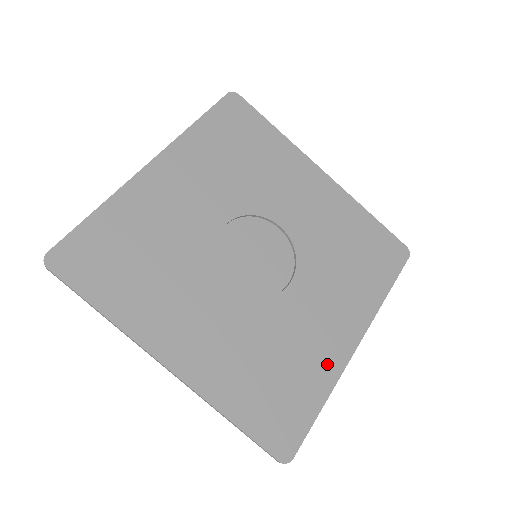
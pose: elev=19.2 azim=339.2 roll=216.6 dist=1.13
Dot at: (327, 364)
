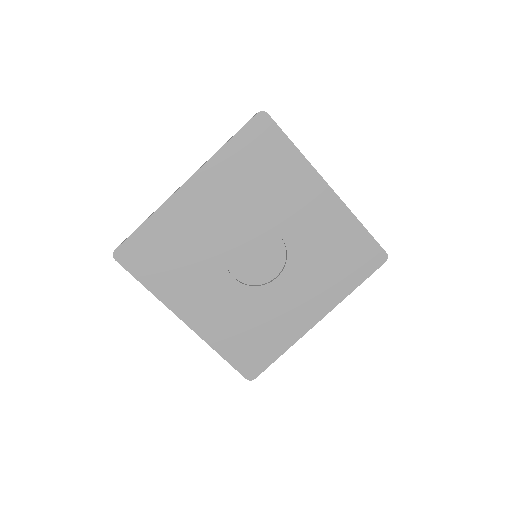
Dot at: (292, 331)
